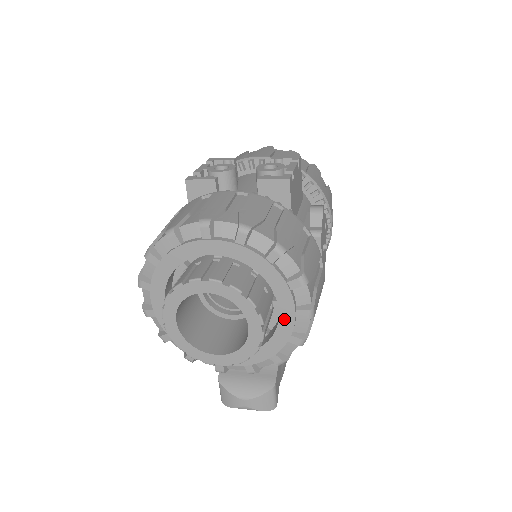
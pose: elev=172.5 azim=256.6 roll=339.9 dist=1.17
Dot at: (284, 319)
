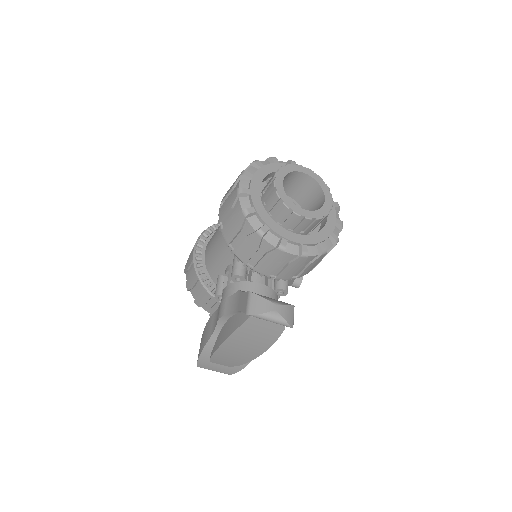
Dot at: (330, 220)
